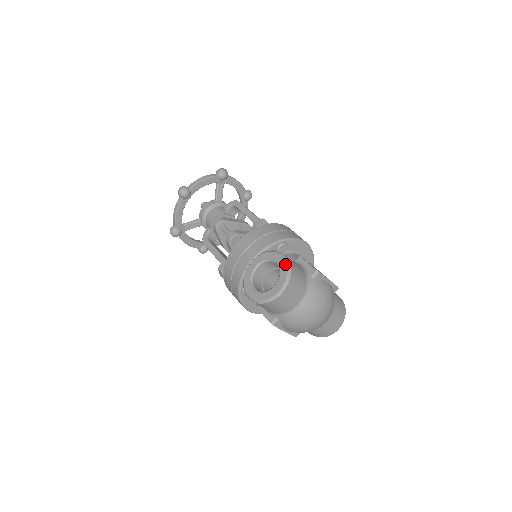
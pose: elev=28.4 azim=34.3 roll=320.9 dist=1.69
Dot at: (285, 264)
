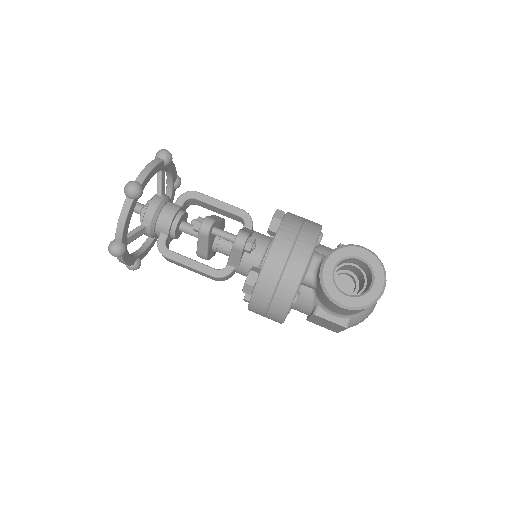
Dot at: (374, 257)
